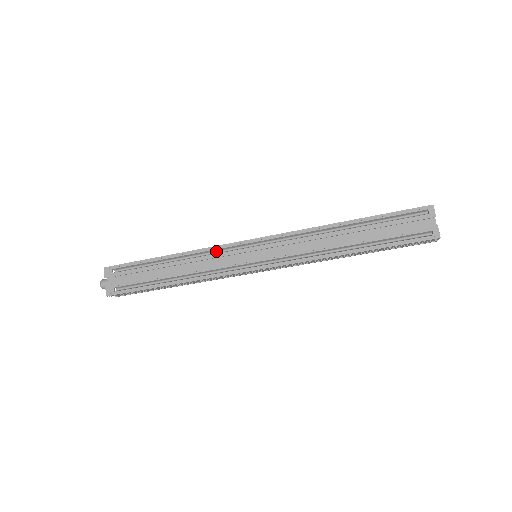
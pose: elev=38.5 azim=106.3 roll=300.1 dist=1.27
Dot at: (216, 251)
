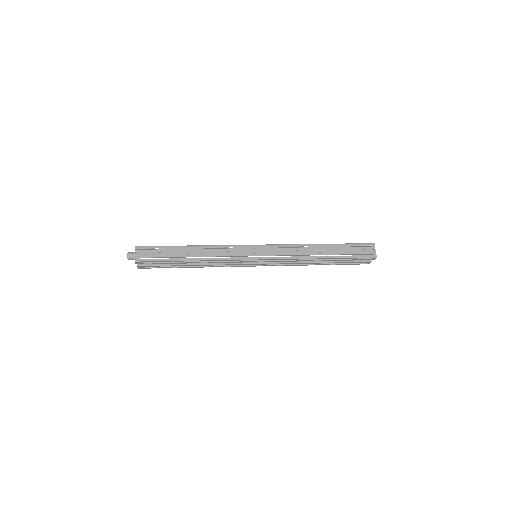
Dot at: (229, 258)
